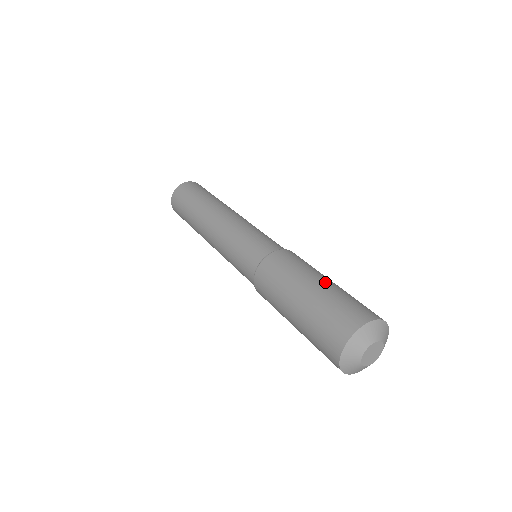
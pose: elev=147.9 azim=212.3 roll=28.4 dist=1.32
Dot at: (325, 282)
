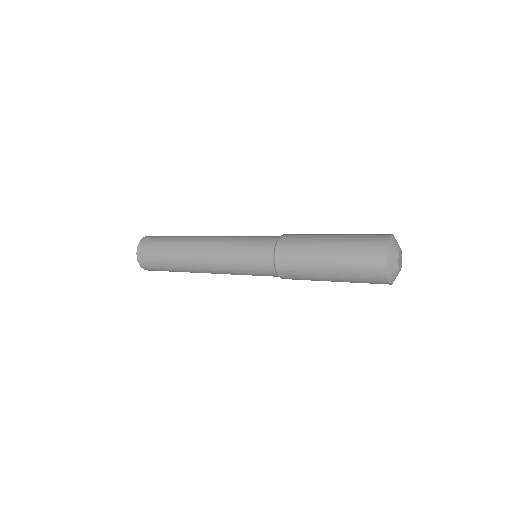
Dot at: (333, 242)
